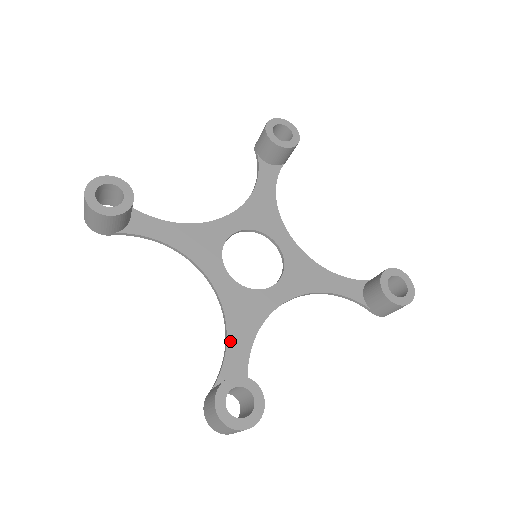
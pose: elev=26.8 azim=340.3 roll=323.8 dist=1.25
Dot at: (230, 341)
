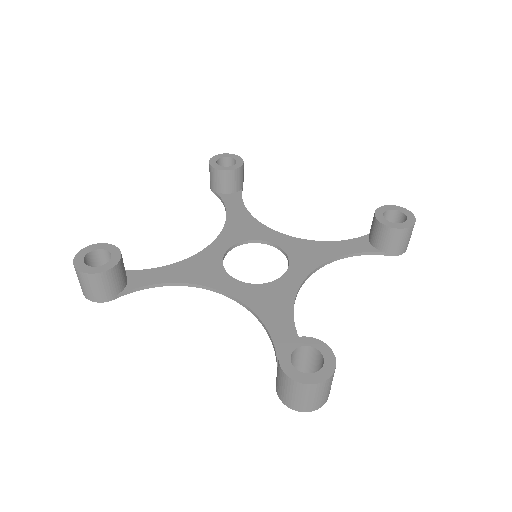
Dot at: (271, 330)
